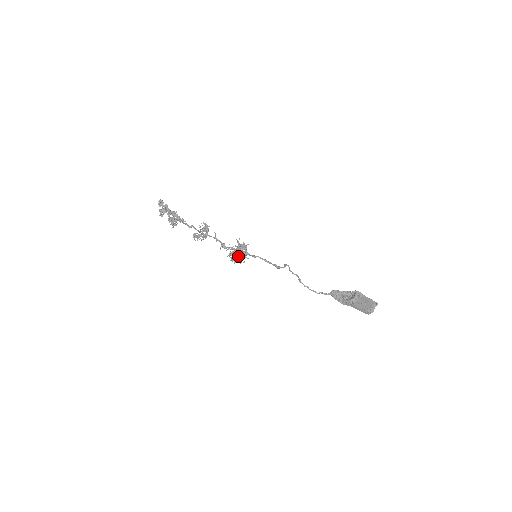
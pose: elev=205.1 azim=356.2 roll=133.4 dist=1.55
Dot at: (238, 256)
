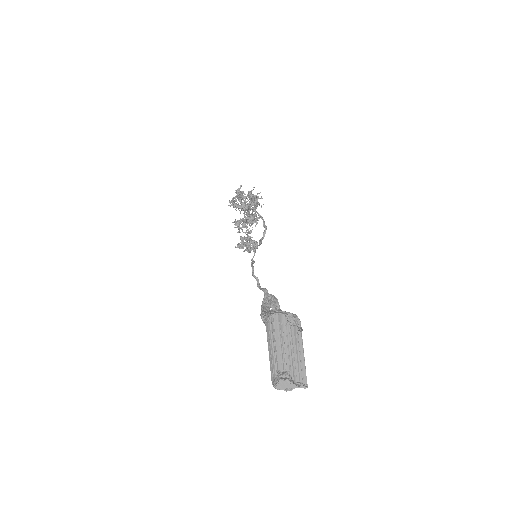
Dot at: (240, 193)
